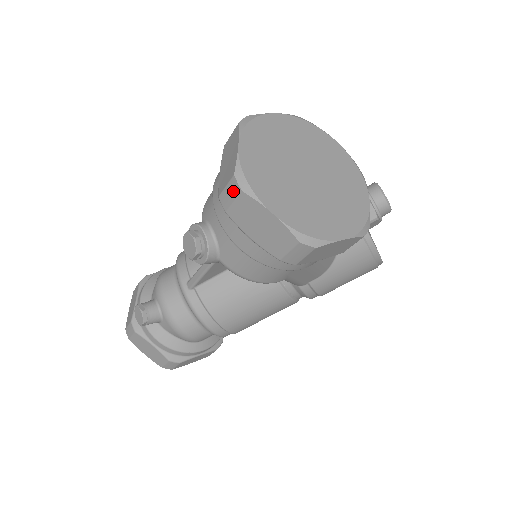
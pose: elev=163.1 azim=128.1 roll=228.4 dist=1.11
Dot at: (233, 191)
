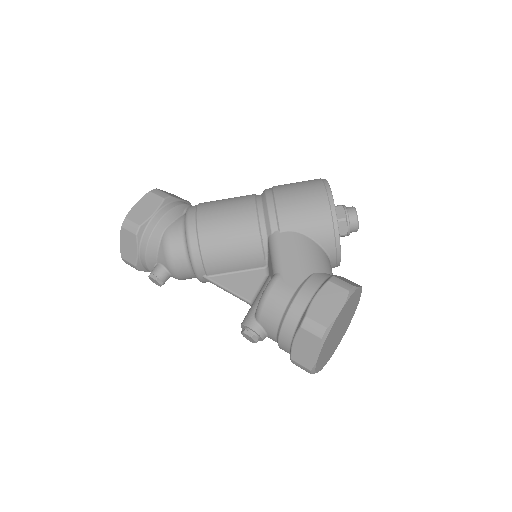
Dot at: (305, 370)
